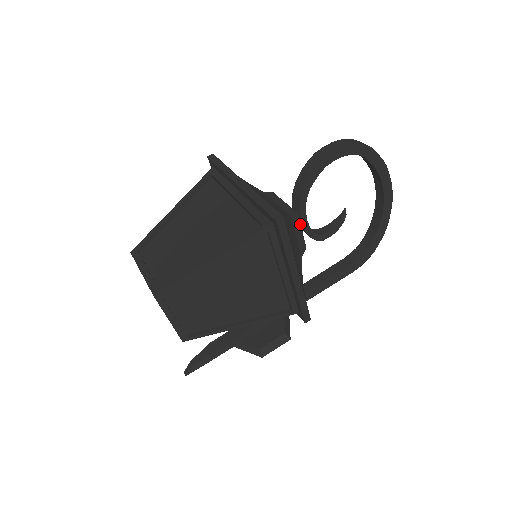
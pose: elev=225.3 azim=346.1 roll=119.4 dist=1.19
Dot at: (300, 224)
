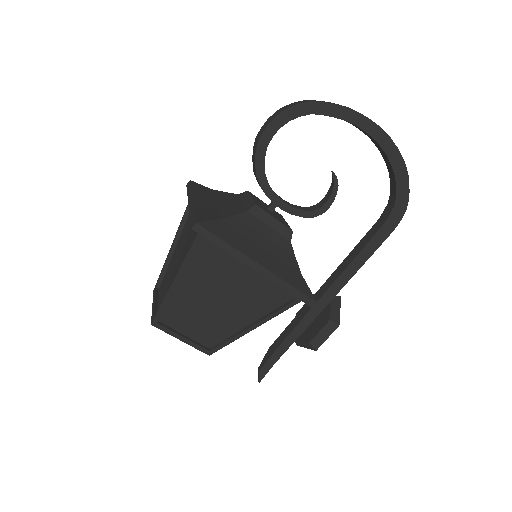
Dot at: (266, 213)
